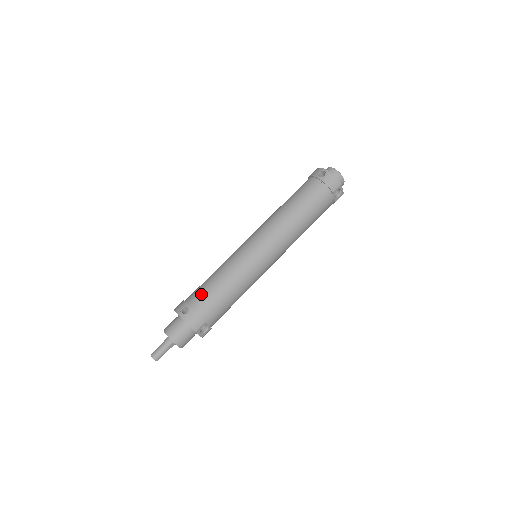
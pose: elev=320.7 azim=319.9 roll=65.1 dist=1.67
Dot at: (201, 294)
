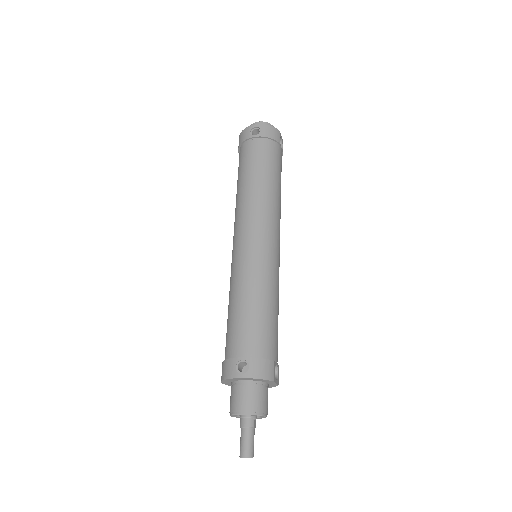
Dot at: (244, 335)
